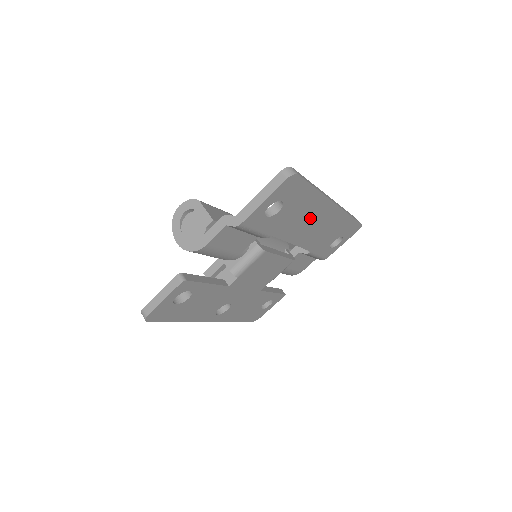
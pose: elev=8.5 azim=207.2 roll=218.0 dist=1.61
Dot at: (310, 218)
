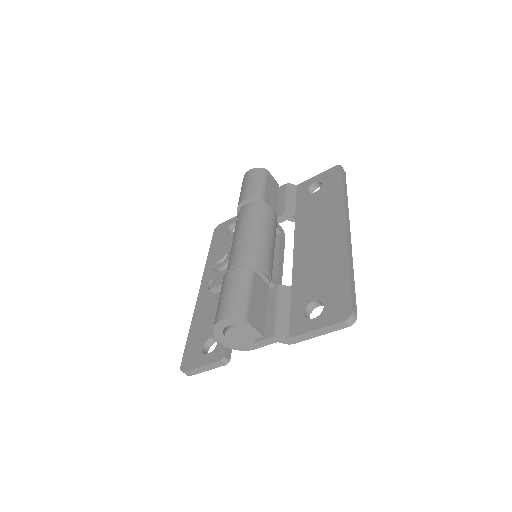
Dot at: occluded
